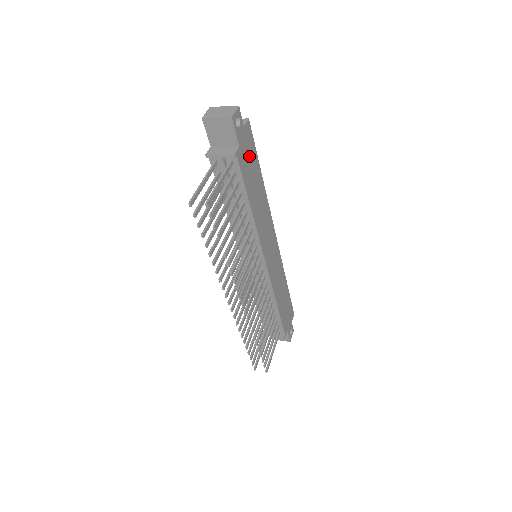
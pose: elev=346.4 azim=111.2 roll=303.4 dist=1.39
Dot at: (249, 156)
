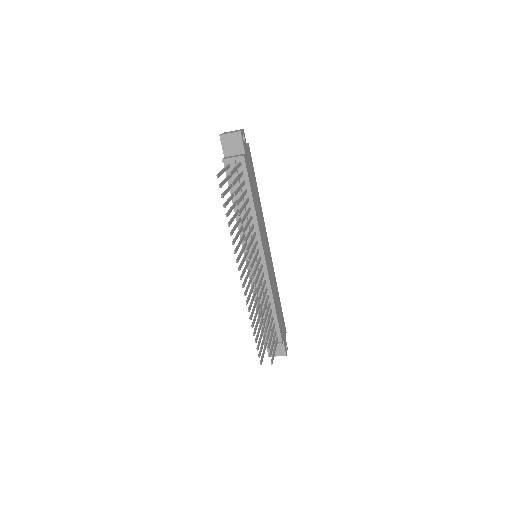
Dot at: (250, 167)
